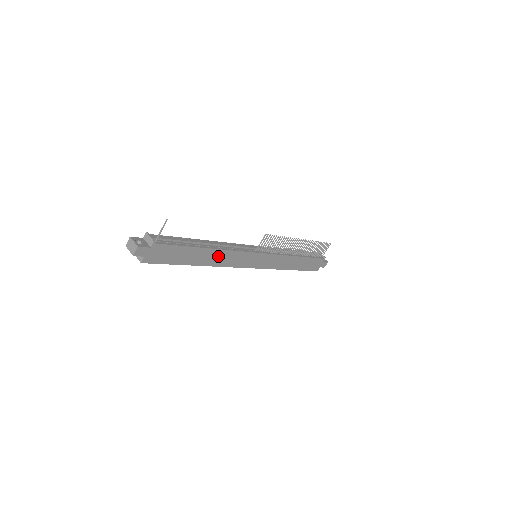
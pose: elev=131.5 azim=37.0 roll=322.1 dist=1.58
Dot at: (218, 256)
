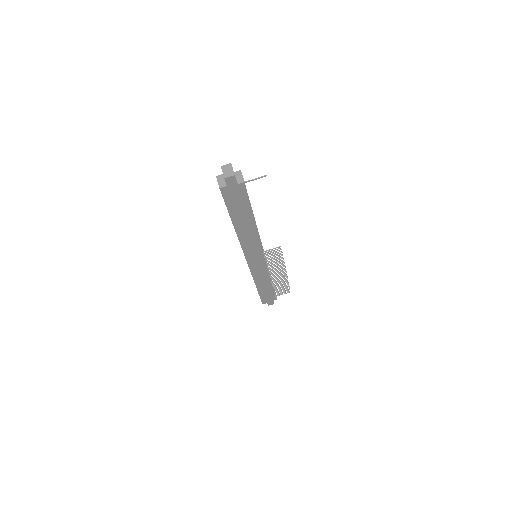
Dot at: (249, 232)
